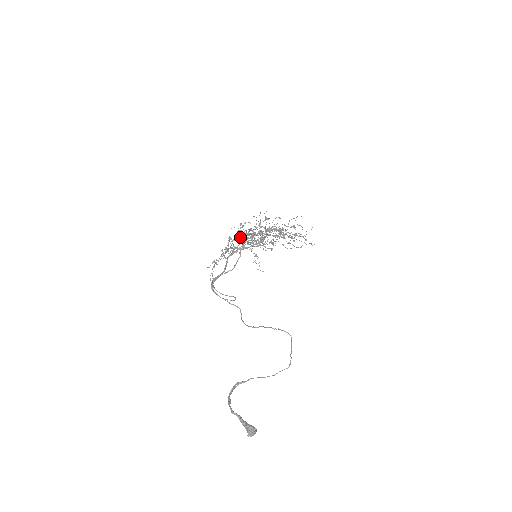
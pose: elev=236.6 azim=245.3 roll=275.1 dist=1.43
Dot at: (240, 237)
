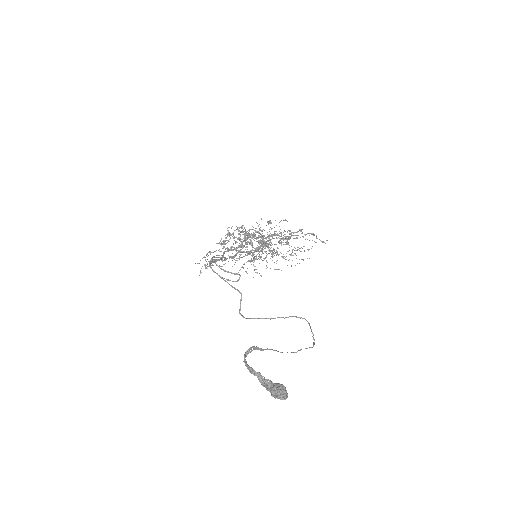
Dot at: (236, 241)
